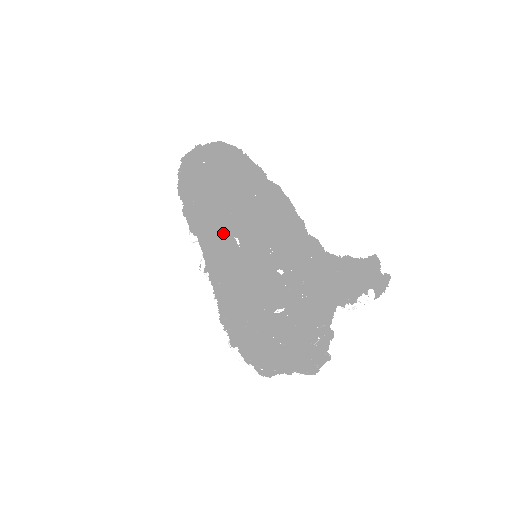
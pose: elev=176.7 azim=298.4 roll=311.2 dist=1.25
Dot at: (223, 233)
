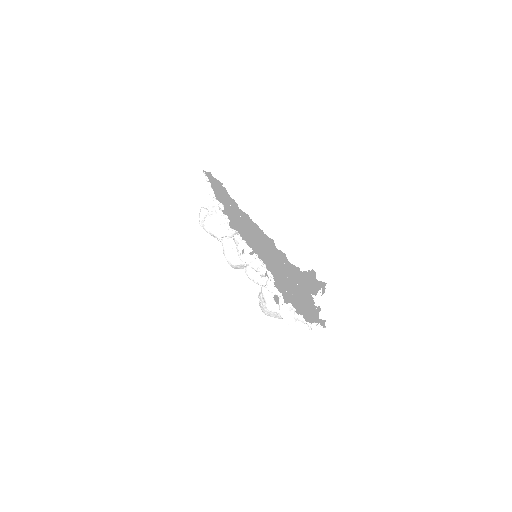
Dot at: occluded
